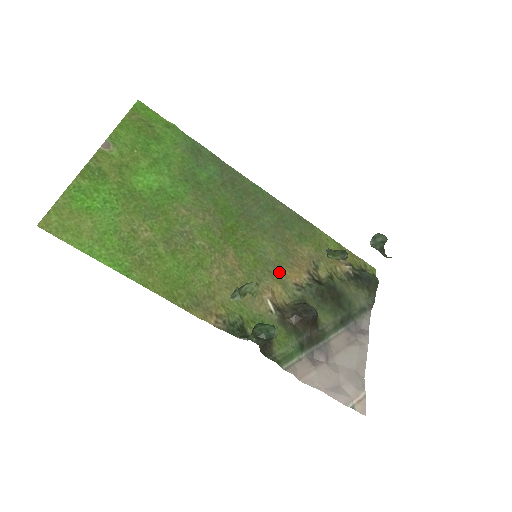
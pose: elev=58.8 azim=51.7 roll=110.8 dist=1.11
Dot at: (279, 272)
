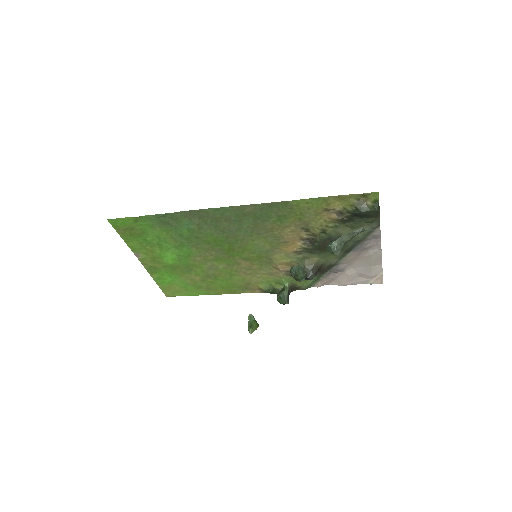
Dot at: (278, 252)
